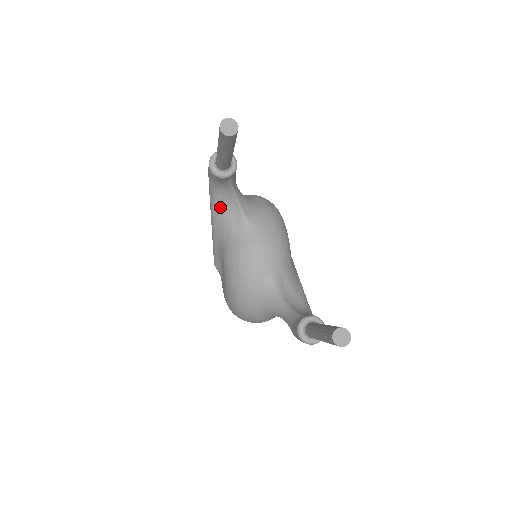
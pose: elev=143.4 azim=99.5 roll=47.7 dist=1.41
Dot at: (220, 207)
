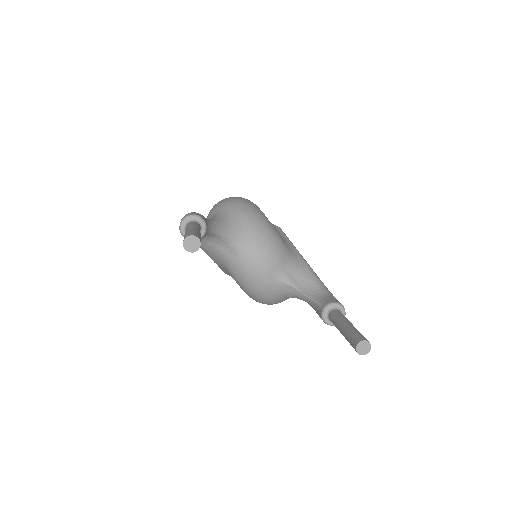
Dot at: (207, 246)
